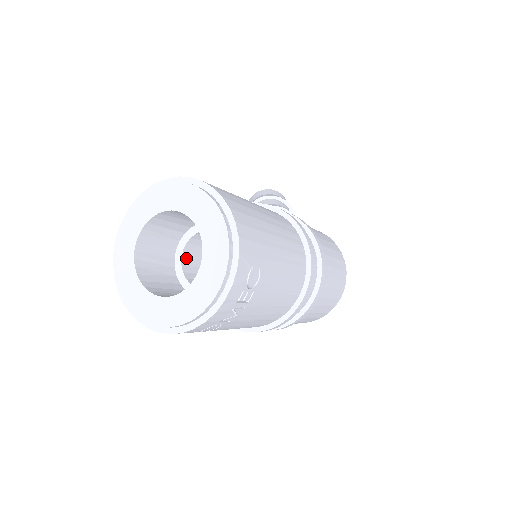
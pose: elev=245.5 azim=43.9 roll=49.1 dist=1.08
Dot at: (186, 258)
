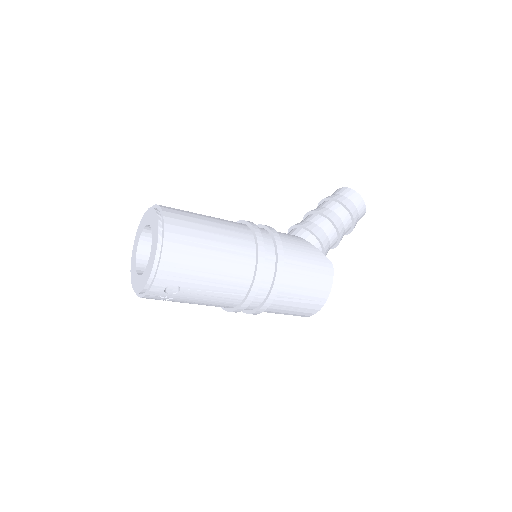
Dot at: occluded
